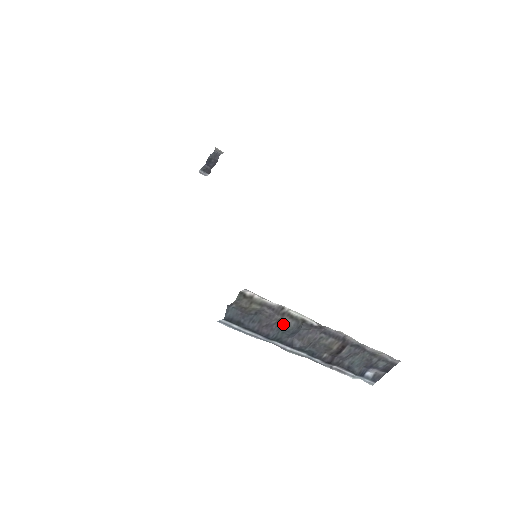
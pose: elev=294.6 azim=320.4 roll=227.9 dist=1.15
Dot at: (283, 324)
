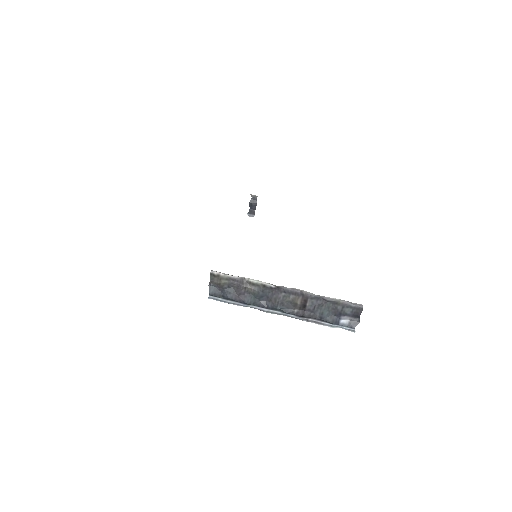
Dot at: (251, 291)
